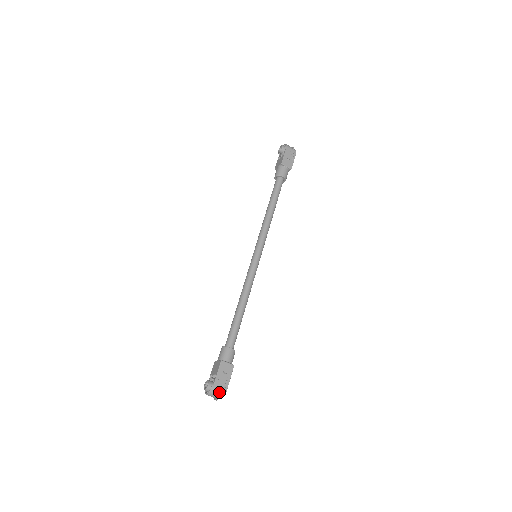
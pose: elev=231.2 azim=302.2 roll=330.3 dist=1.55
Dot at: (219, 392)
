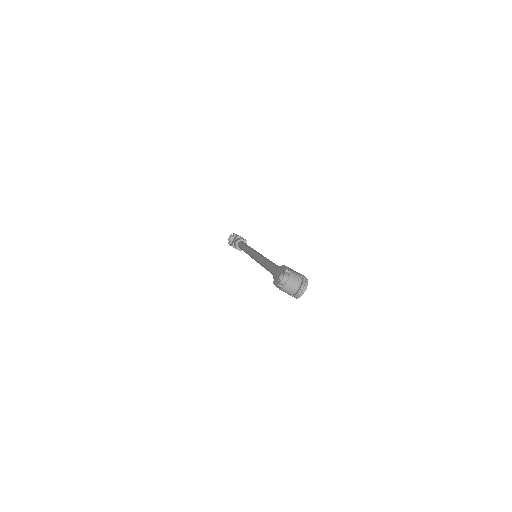
Dot at: (301, 277)
